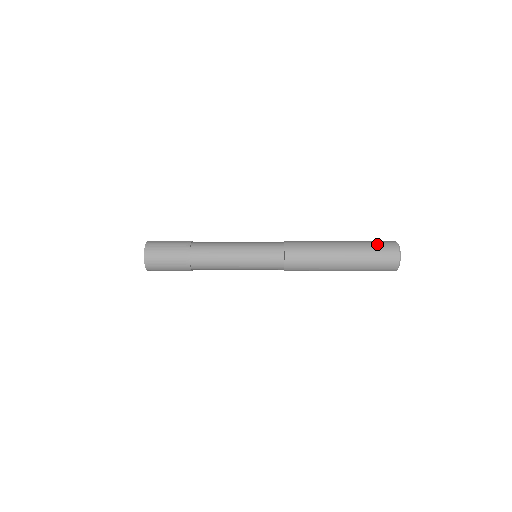
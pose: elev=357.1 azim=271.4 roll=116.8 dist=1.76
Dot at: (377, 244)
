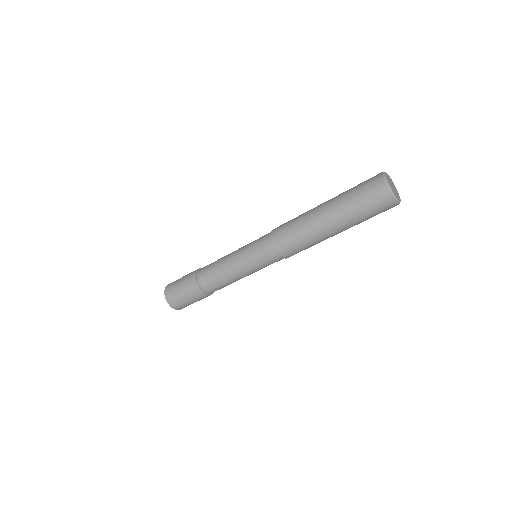
Dot at: (360, 184)
